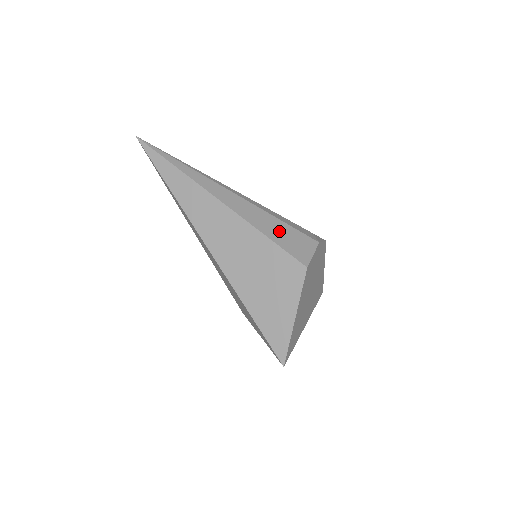
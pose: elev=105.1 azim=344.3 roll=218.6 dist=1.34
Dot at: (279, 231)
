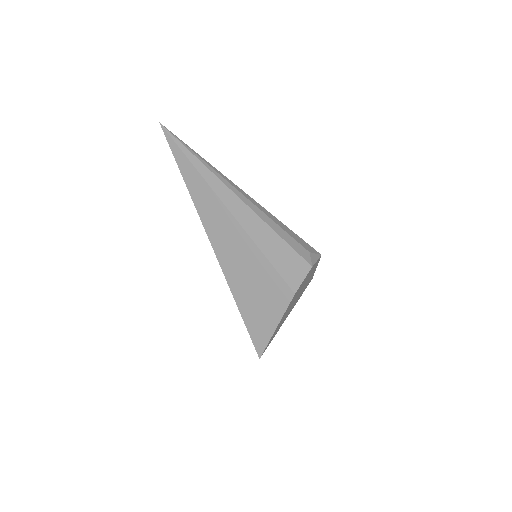
Dot at: (278, 252)
